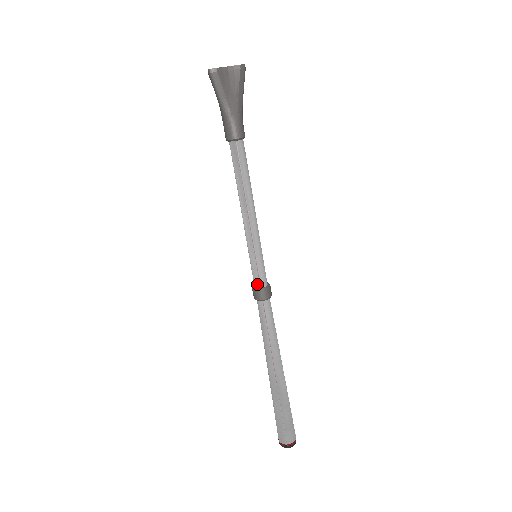
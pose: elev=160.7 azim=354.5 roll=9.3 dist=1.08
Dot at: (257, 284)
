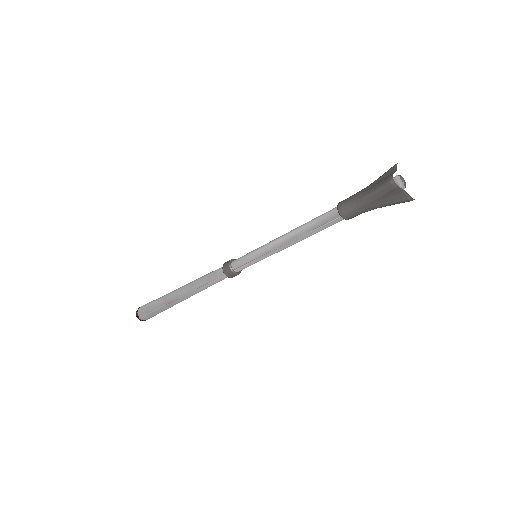
Dot at: (235, 266)
